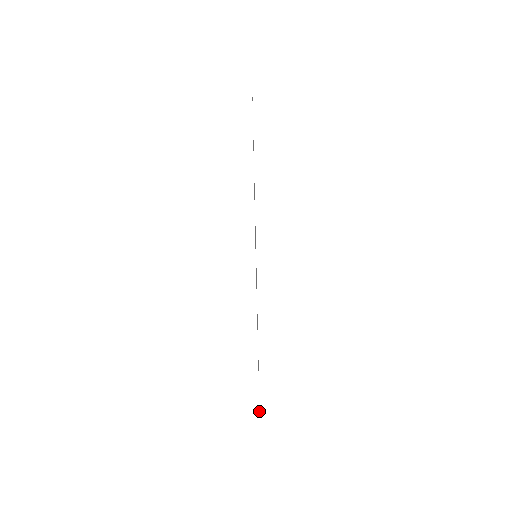
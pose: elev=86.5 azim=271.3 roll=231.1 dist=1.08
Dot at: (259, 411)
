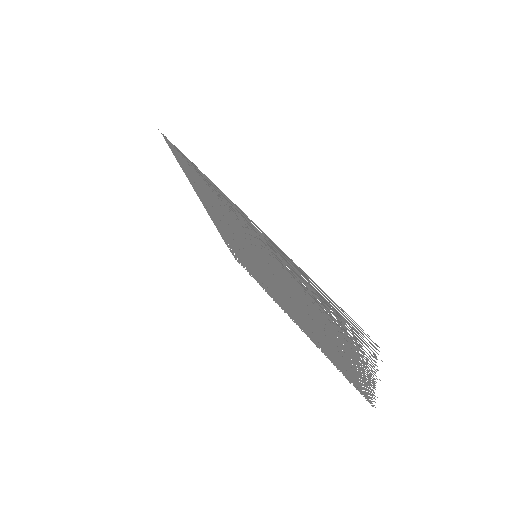
Dot at: occluded
